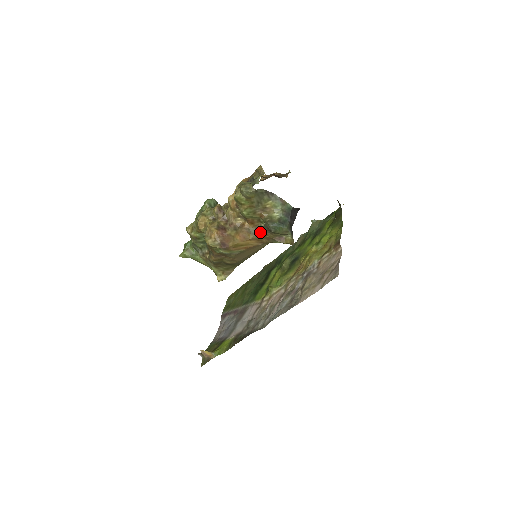
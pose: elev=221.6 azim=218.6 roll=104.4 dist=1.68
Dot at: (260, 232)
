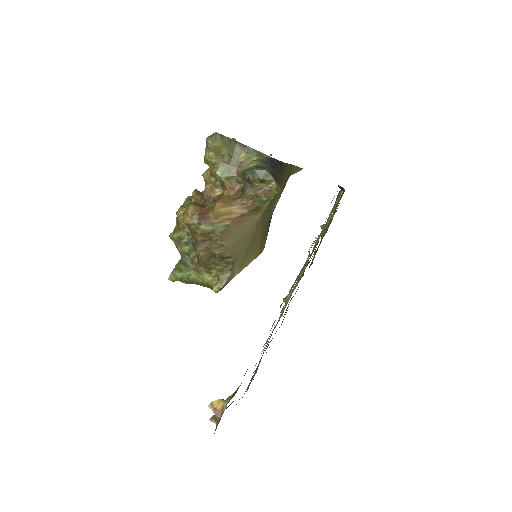
Dot at: (241, 194)
